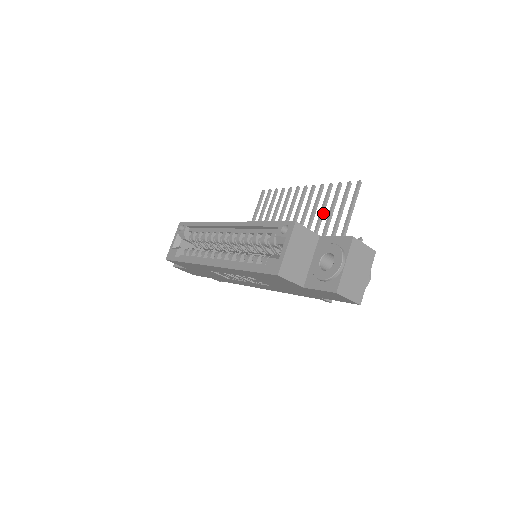
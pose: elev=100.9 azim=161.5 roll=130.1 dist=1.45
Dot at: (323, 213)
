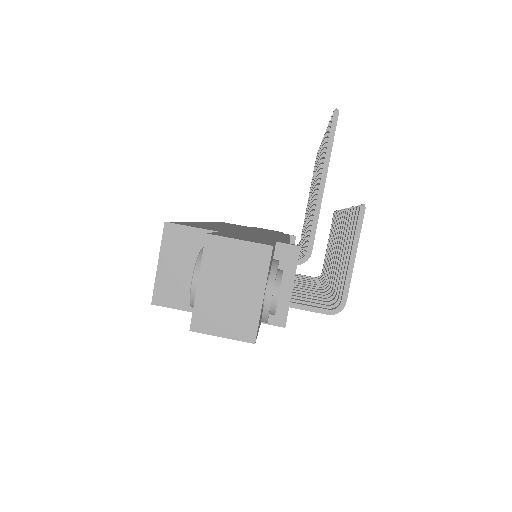
Dot at: occluded
